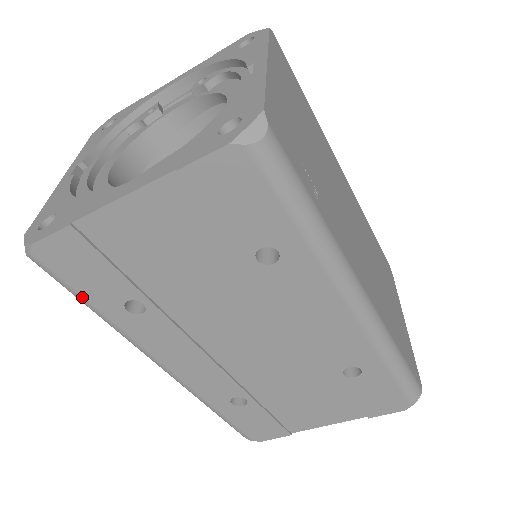
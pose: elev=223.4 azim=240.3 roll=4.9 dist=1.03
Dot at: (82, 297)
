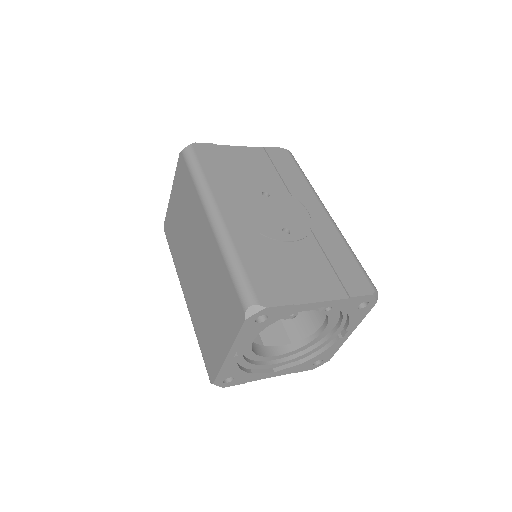
Dot at: occluded
